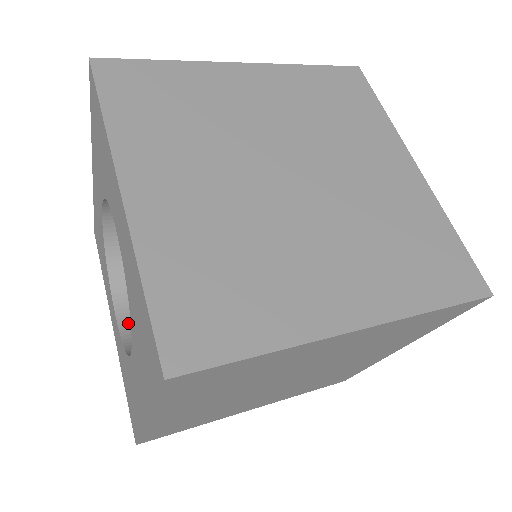
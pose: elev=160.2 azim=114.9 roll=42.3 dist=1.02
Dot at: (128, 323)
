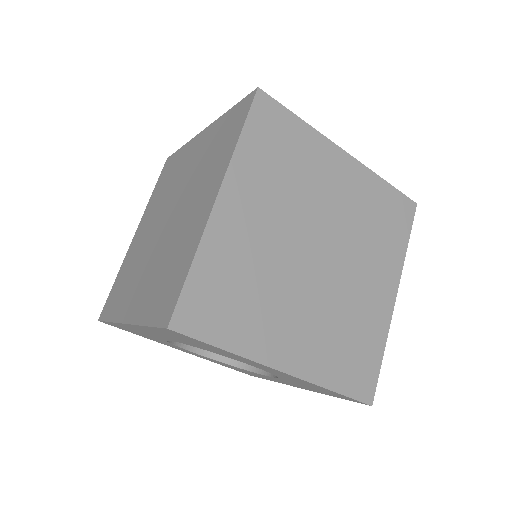
Dot at: occluded
